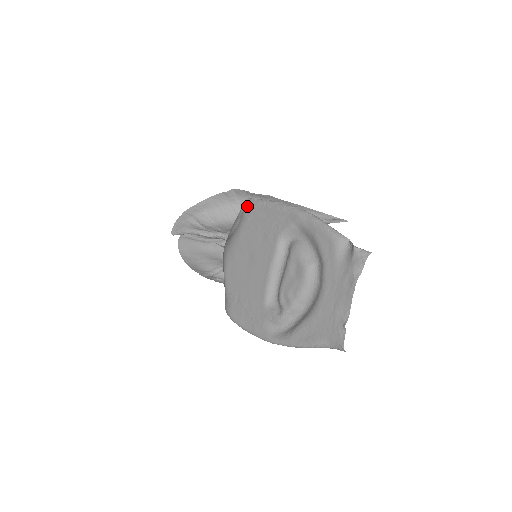
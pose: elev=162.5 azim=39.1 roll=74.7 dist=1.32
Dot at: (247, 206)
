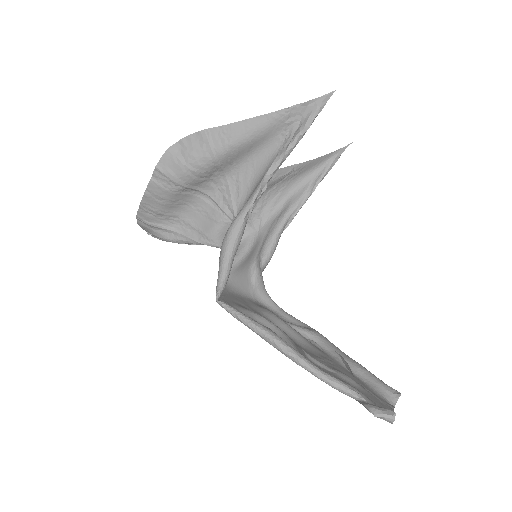
Dot at: occluded
